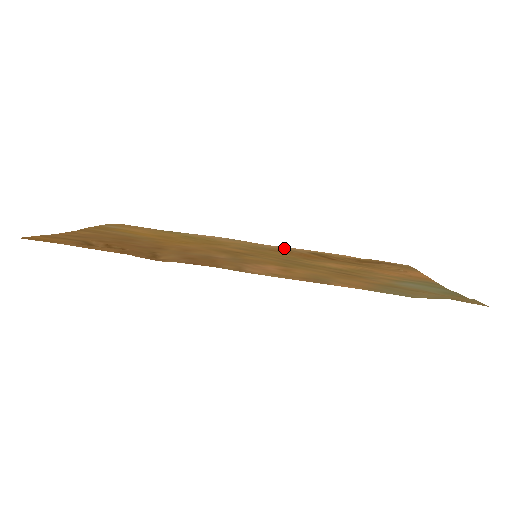
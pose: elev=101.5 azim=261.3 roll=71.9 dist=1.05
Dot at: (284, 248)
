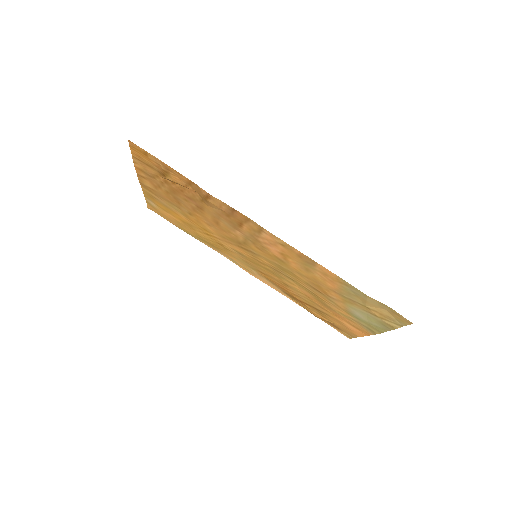
Dot at: (265, 281)
